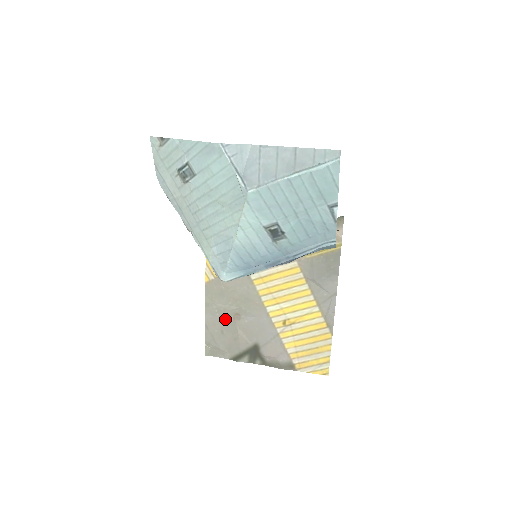
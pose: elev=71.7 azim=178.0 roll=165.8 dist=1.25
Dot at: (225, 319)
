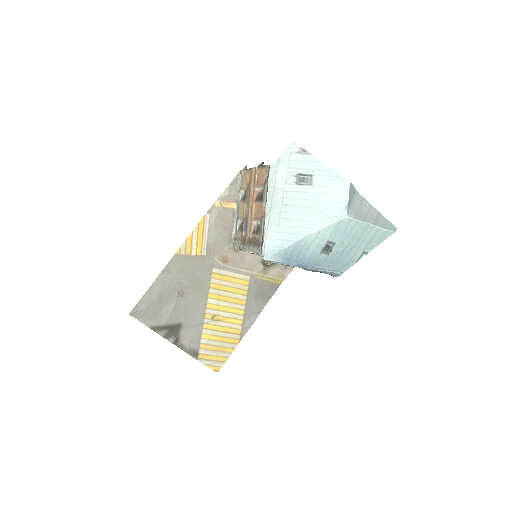
Dot at: (171, 291)
